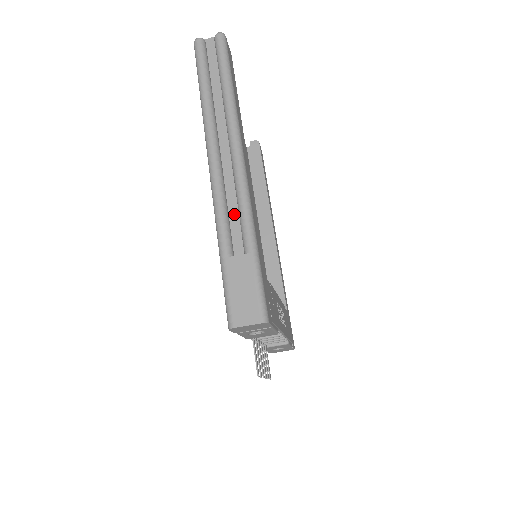
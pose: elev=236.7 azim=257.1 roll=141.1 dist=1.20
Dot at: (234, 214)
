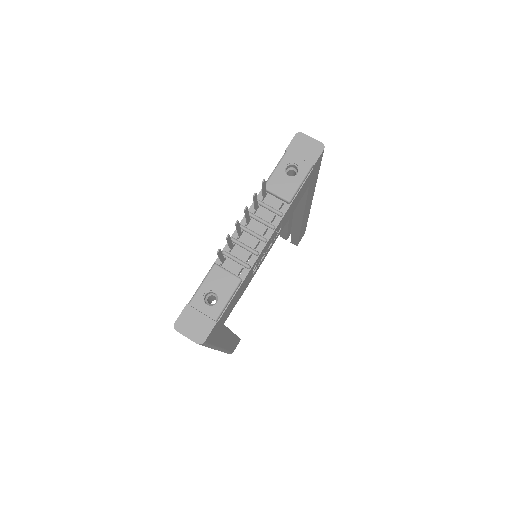
Dot at: occluded
